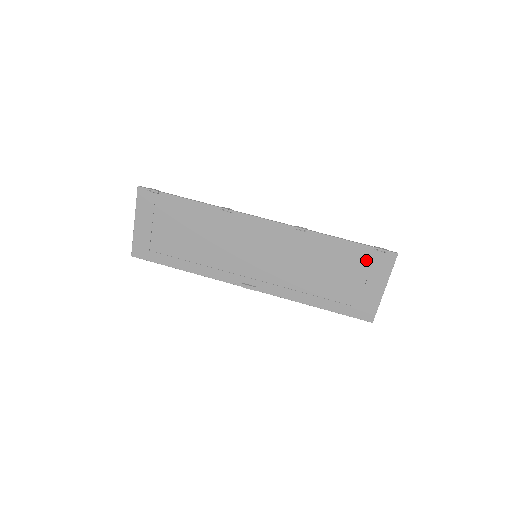
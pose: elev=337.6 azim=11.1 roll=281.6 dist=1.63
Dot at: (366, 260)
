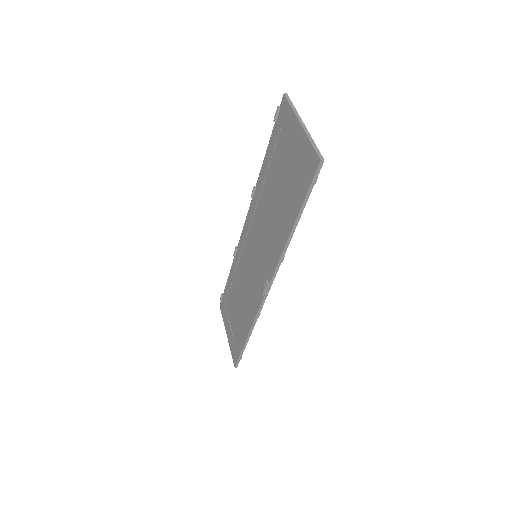
Dot at: (280, 136)
